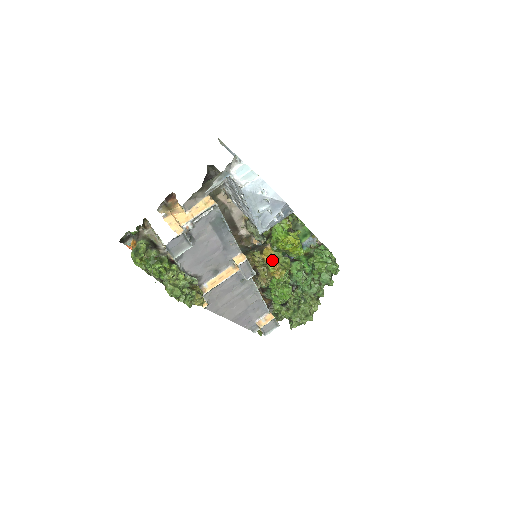
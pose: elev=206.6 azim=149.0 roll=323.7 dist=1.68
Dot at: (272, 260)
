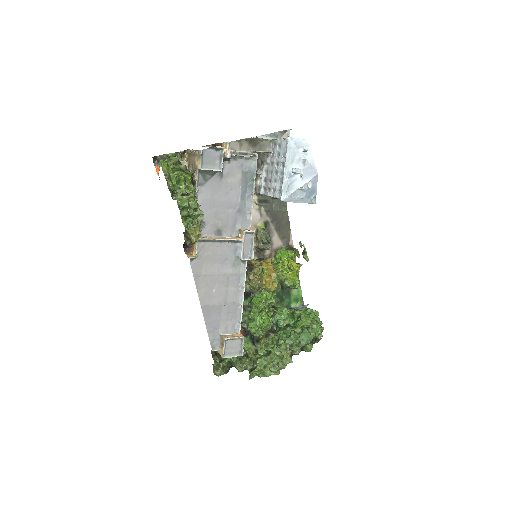
Dot at: (269, 267)
